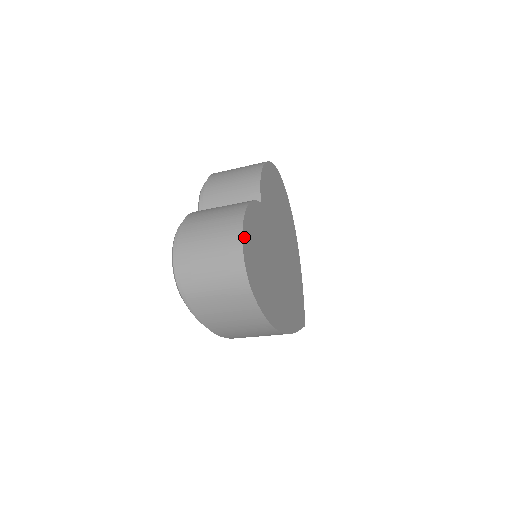
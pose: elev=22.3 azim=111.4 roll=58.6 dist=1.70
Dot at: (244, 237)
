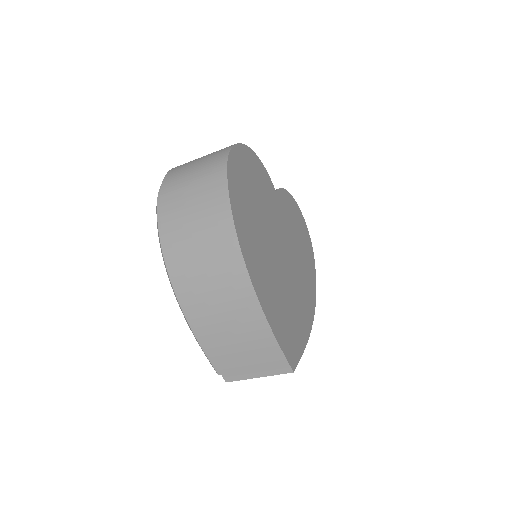
Dot at: (241, 148)
